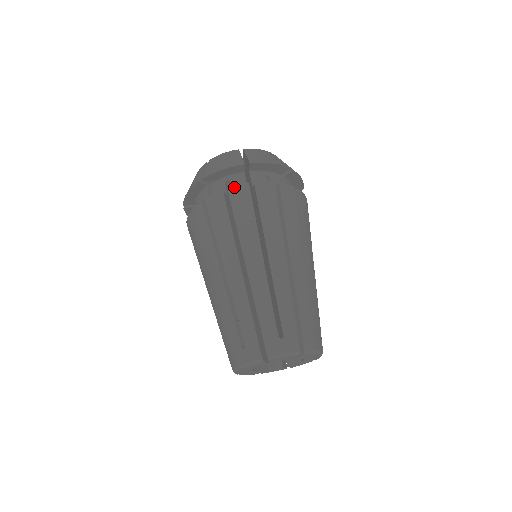
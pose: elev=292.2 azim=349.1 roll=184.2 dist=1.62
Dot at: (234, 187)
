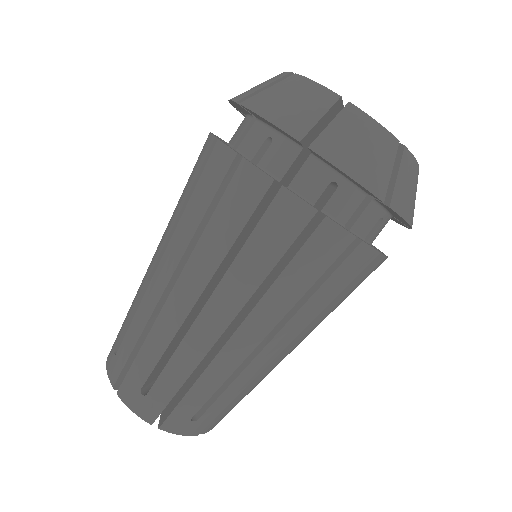
Dot at: (335, 224)
